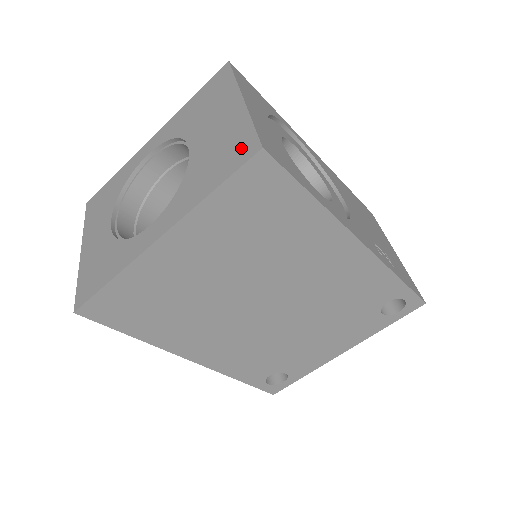
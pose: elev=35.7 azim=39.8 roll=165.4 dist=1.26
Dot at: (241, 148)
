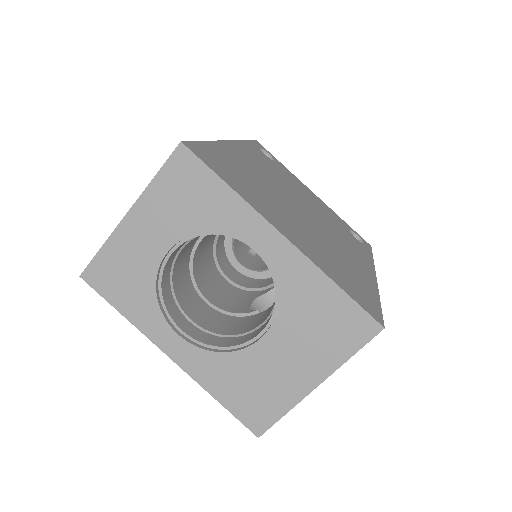
Dot at: (259, 415)
